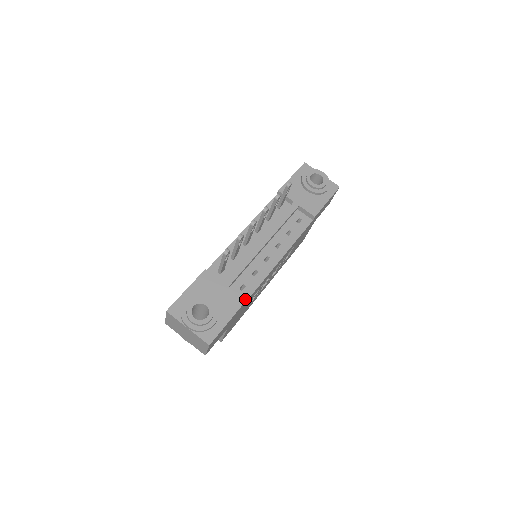
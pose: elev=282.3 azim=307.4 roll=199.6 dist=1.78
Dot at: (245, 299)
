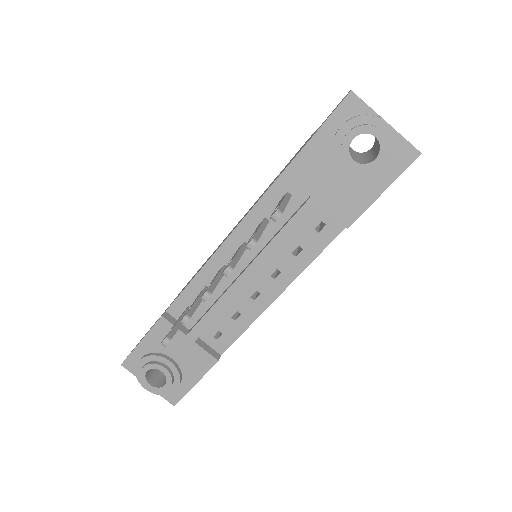
Dot at: (221, 351)
